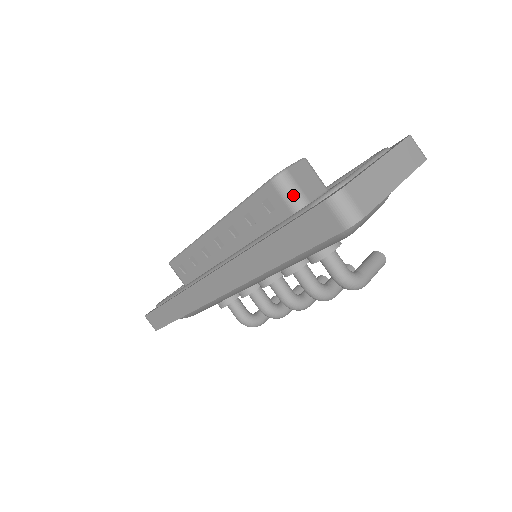
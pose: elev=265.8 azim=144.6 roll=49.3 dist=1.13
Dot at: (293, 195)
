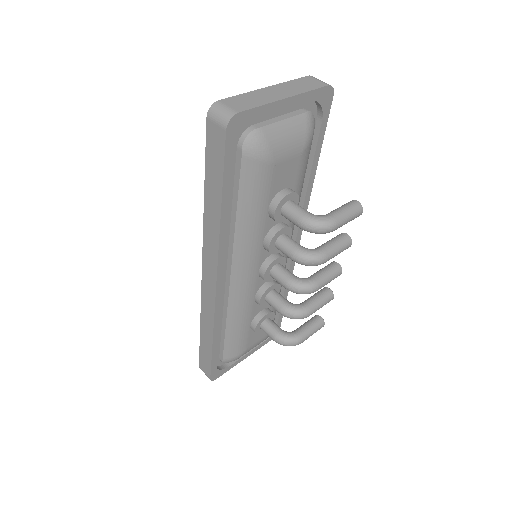
Dot at: occluded
